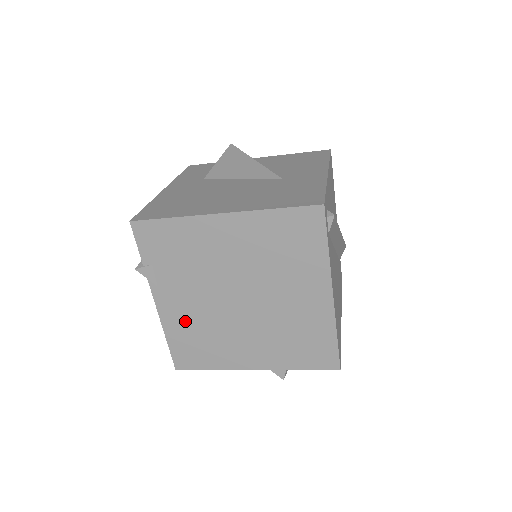
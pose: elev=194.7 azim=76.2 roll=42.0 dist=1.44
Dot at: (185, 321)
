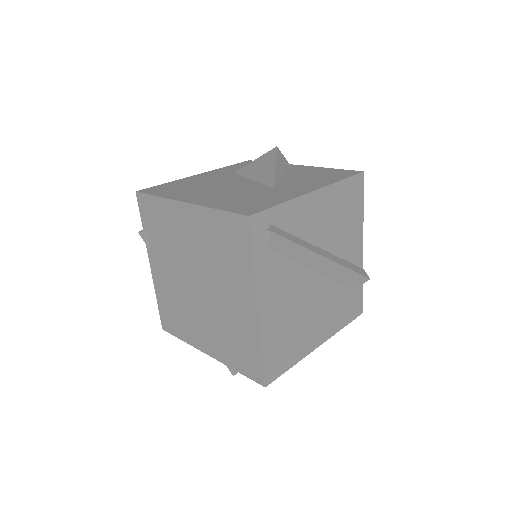
Dot at: (166, 289)
